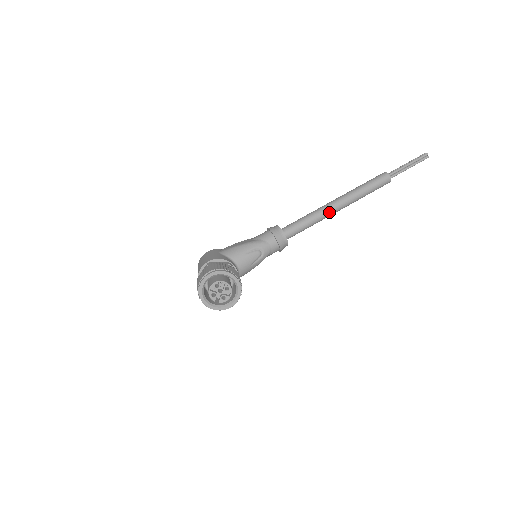
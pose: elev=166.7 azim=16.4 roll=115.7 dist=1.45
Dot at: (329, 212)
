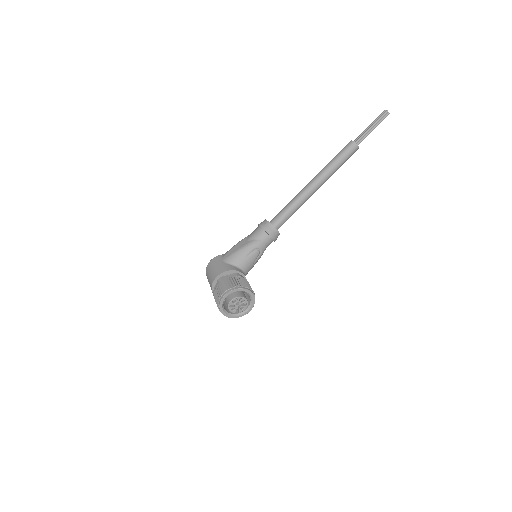
Dot at: (309, 195)
